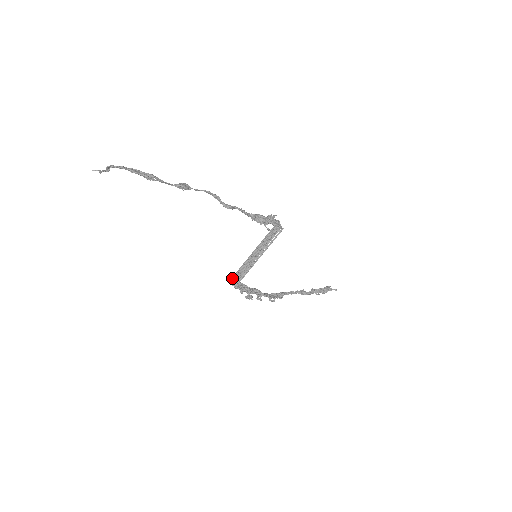
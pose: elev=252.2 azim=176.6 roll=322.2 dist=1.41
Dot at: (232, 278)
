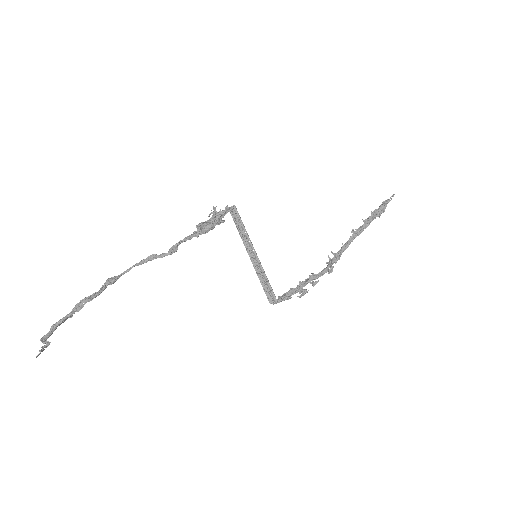
Dot at: (269, 300)
